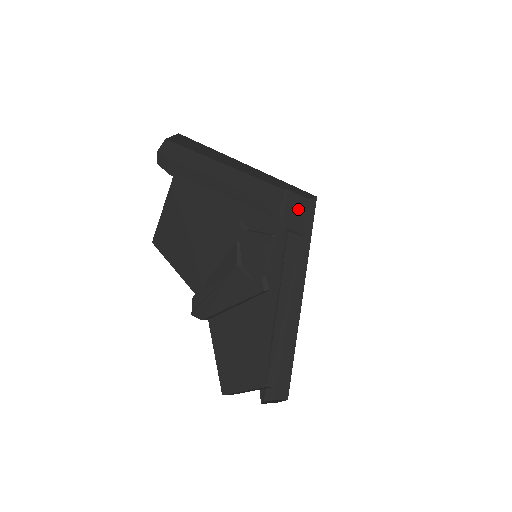
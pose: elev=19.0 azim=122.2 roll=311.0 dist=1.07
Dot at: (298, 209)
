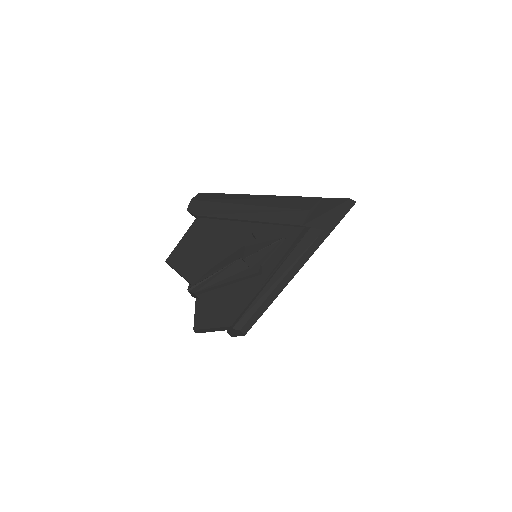
Dot at: (332, 209)
